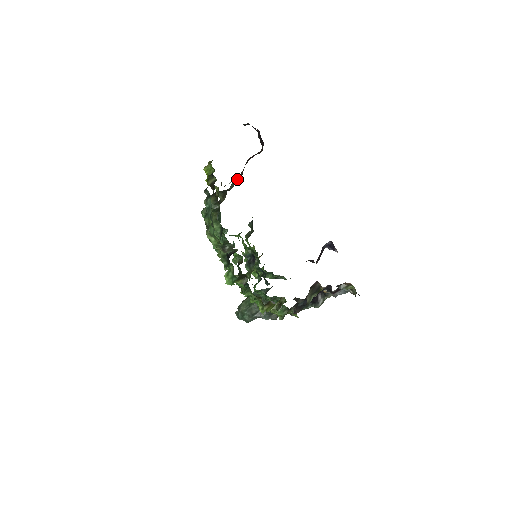
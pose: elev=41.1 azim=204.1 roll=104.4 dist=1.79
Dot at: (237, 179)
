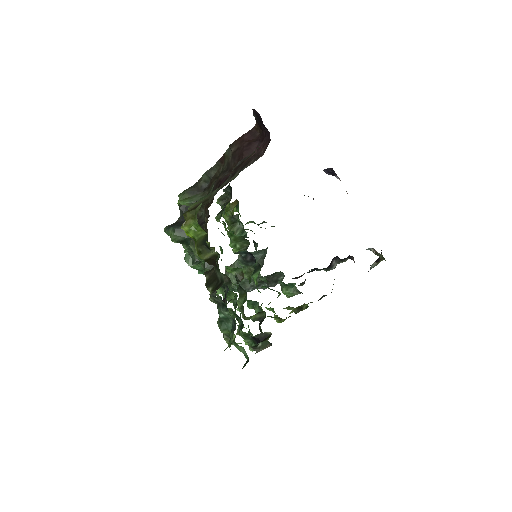
Dot at: (212, 169)
